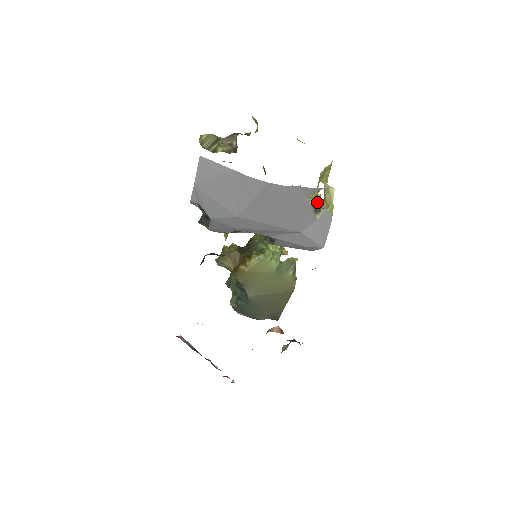
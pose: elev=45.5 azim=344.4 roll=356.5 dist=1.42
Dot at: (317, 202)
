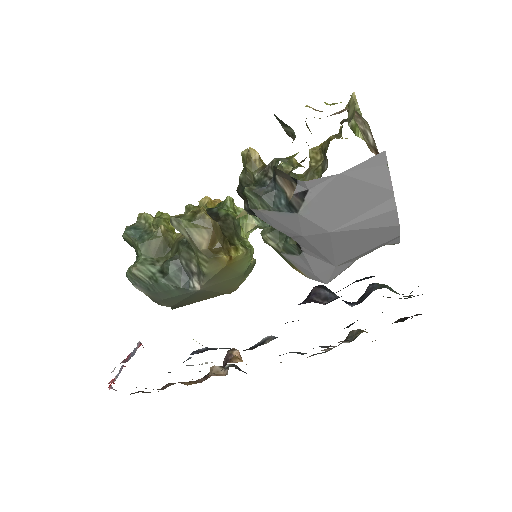
Dot at: occluded
